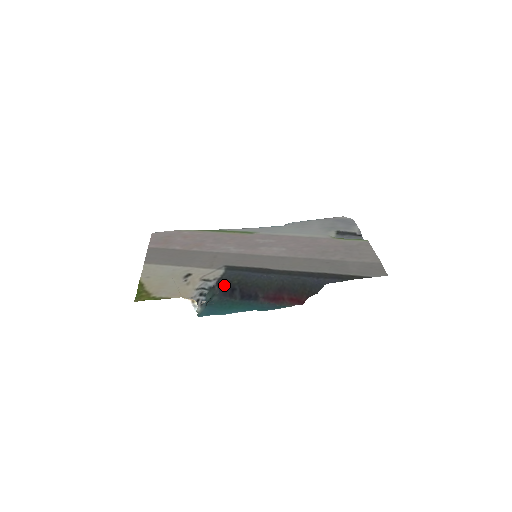
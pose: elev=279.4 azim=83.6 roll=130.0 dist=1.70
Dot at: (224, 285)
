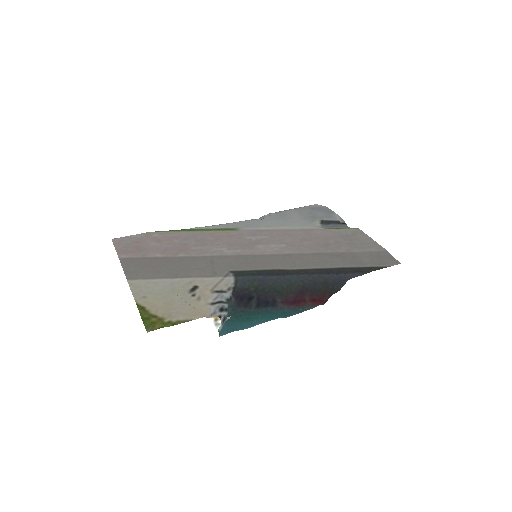
Dot at: (240, 294)
